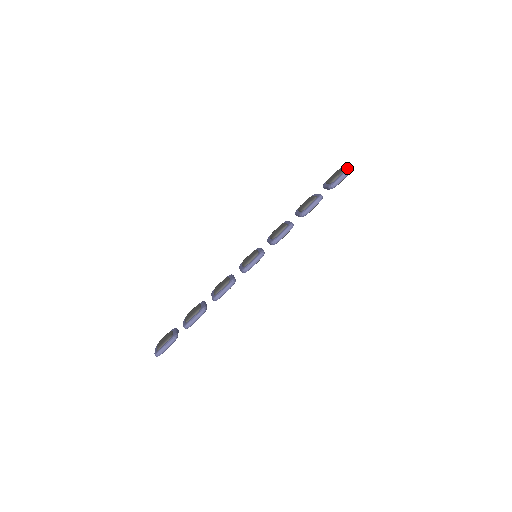
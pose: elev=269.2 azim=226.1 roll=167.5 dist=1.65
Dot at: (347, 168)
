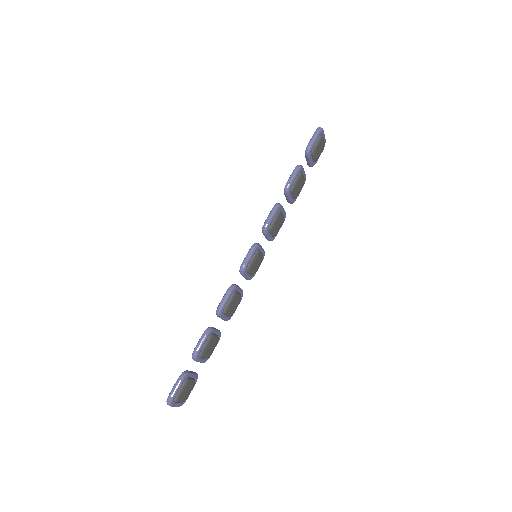
Dot at: (316, 130)
